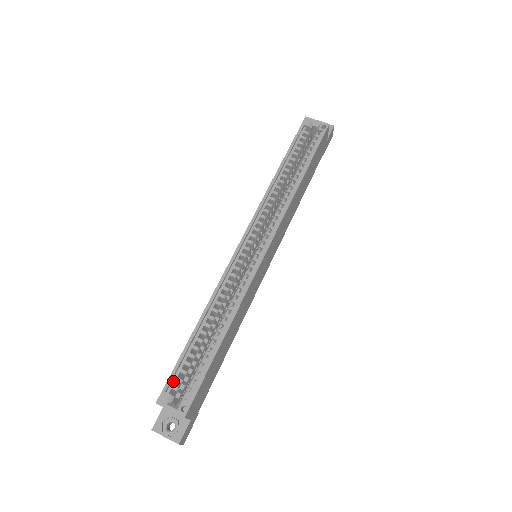
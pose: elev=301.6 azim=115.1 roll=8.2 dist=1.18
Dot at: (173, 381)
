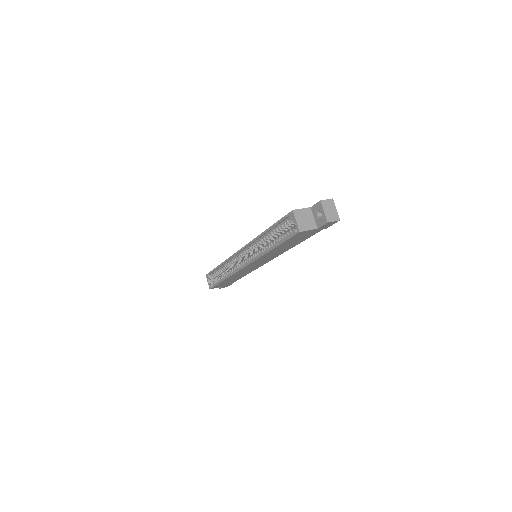
Dot at: (212, 274)
